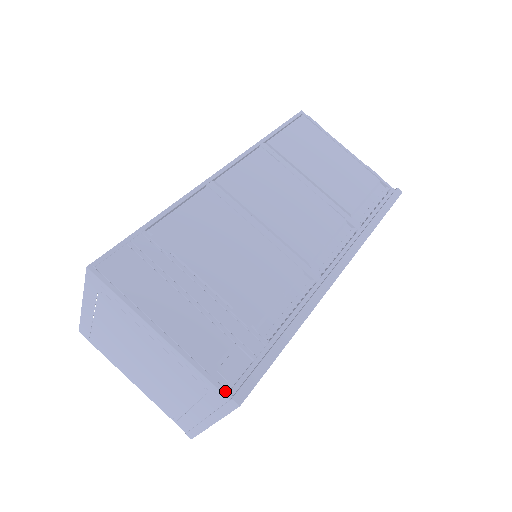
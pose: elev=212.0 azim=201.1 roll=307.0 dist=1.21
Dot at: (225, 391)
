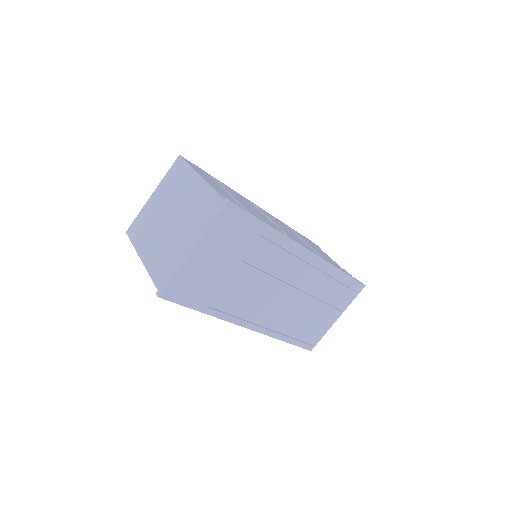
Dot at: occluded
